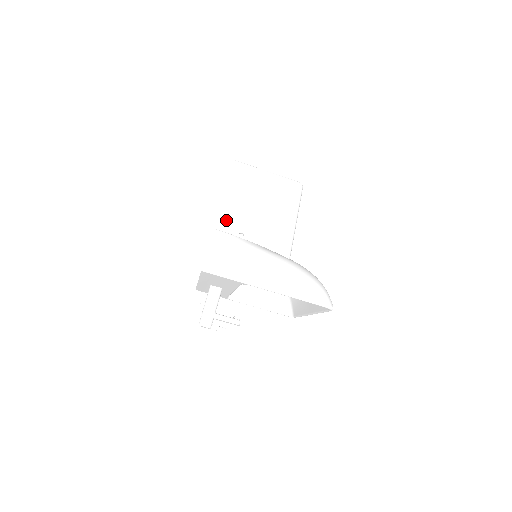
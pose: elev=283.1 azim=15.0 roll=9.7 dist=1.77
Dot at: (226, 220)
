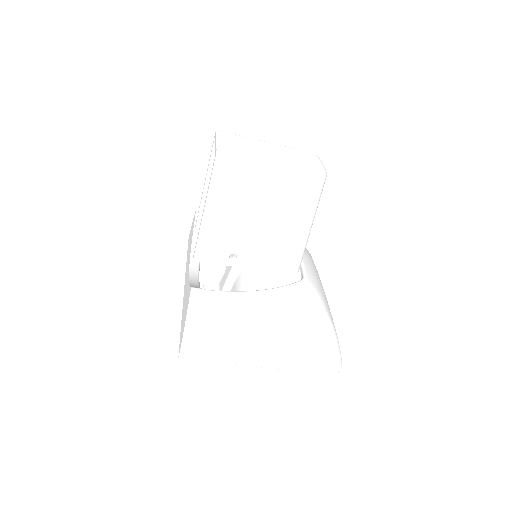
Dot at: (210, 241)
